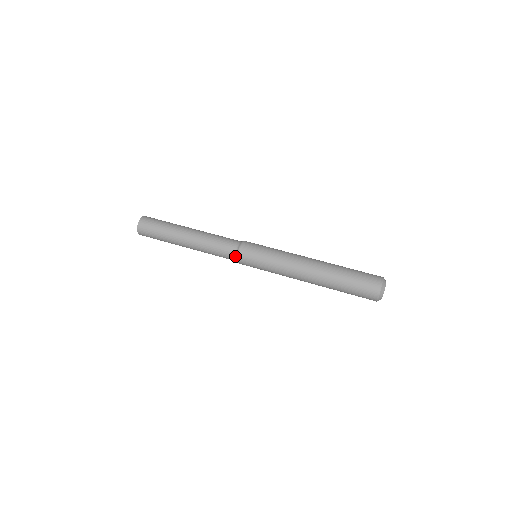
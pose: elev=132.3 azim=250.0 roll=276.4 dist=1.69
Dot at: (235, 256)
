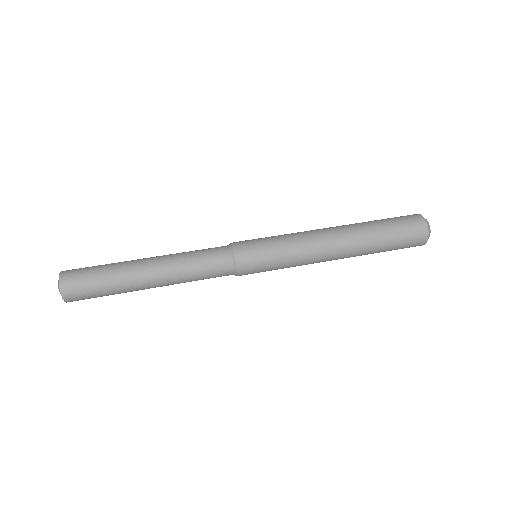
Dot at: (233, 274)
